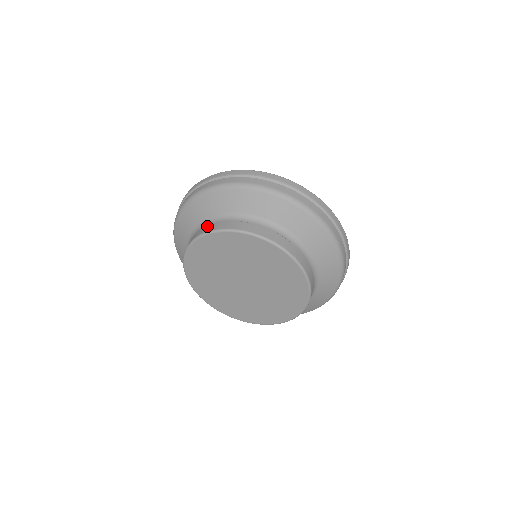
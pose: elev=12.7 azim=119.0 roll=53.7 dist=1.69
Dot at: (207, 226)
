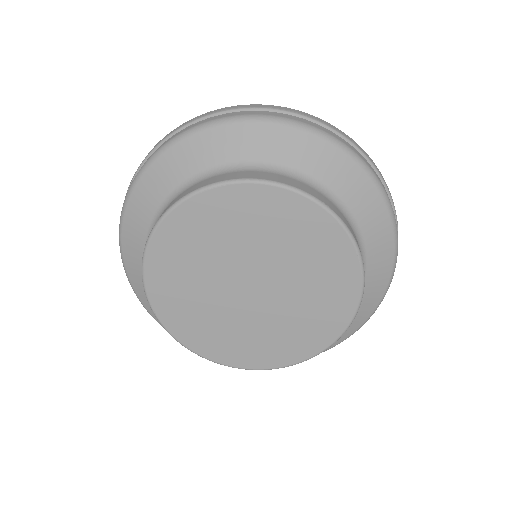
Dot at: (169, 204)
